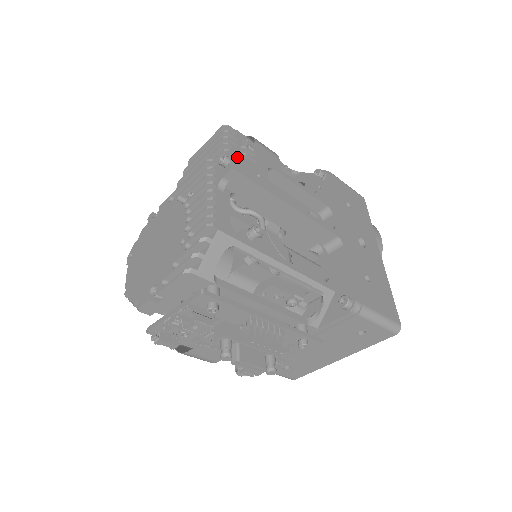
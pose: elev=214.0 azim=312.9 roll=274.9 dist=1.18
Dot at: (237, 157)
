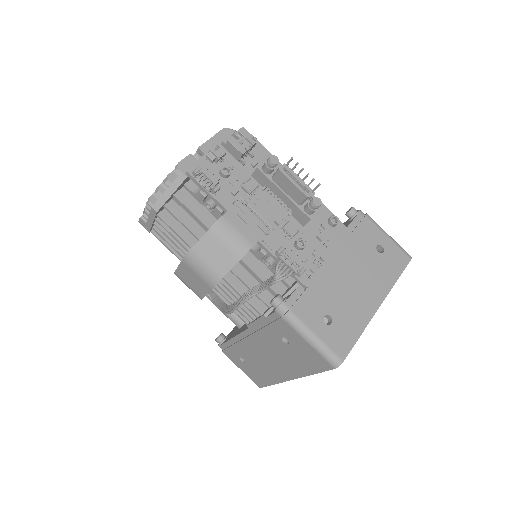
Dot at: occluded
